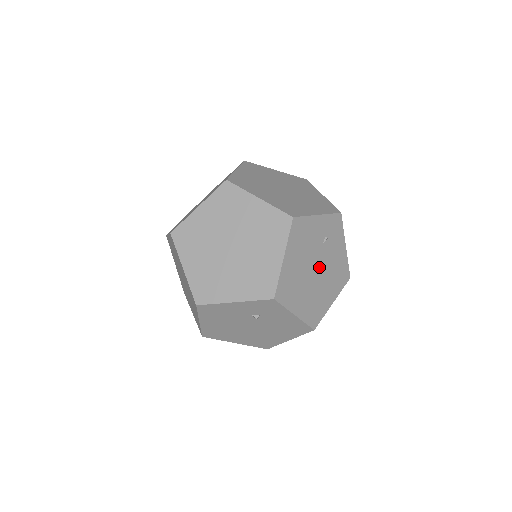
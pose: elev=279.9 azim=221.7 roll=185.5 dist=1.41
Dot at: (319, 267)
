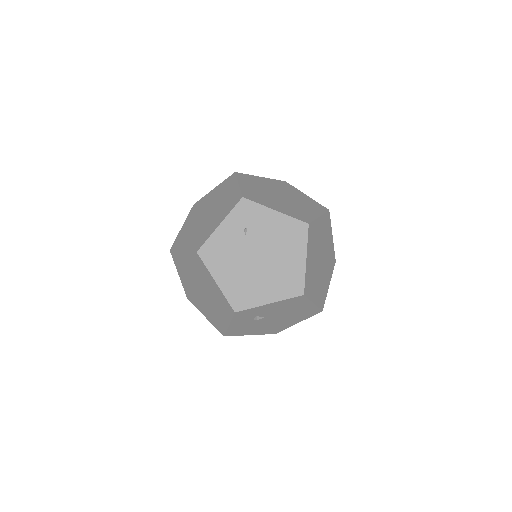
Dot at: (260, 253)
